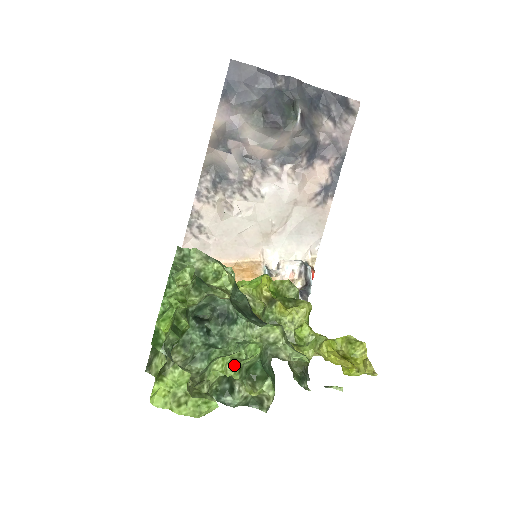
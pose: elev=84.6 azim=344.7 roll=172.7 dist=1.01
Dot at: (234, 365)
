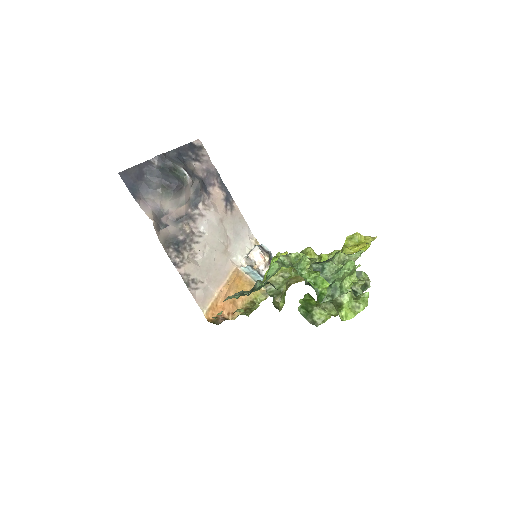
Dot at: (354, 275)
